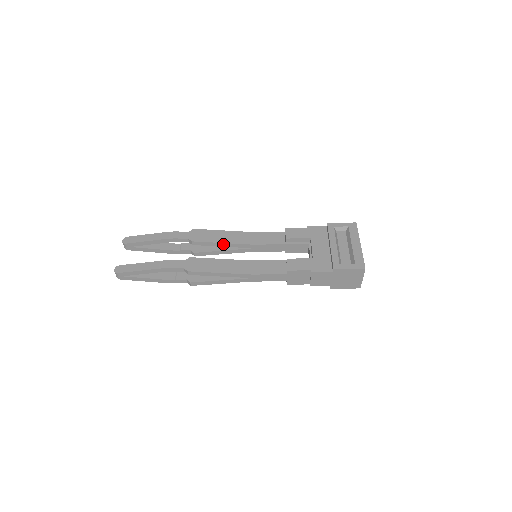
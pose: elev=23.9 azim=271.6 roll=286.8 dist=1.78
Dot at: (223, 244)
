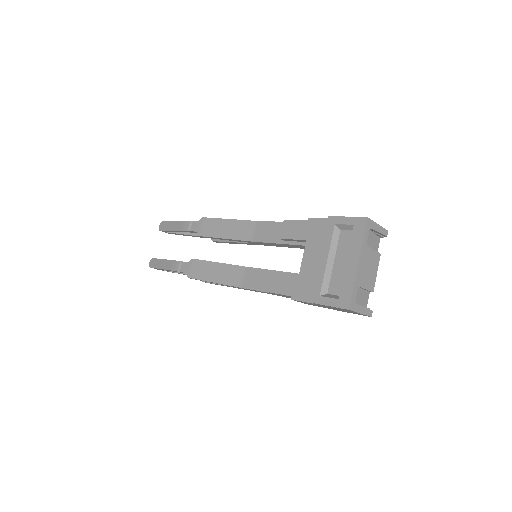
Dot at: (226, 239)
